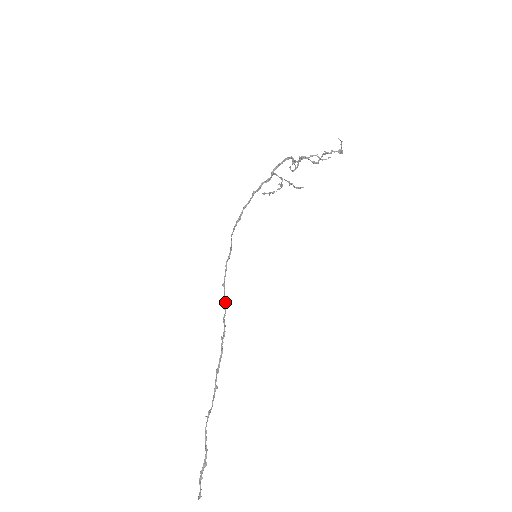
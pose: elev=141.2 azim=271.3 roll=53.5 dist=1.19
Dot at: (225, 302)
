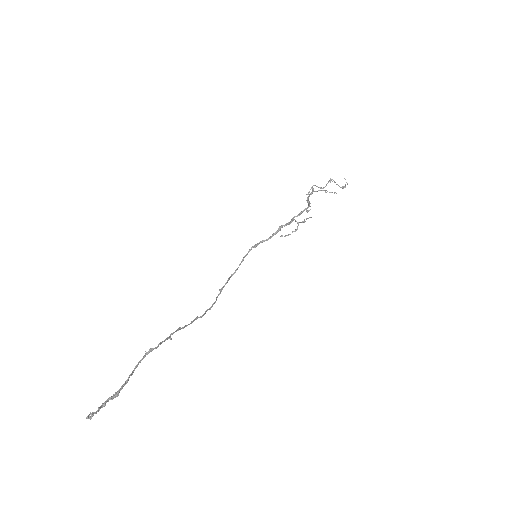
Dot at: (215, 301)
